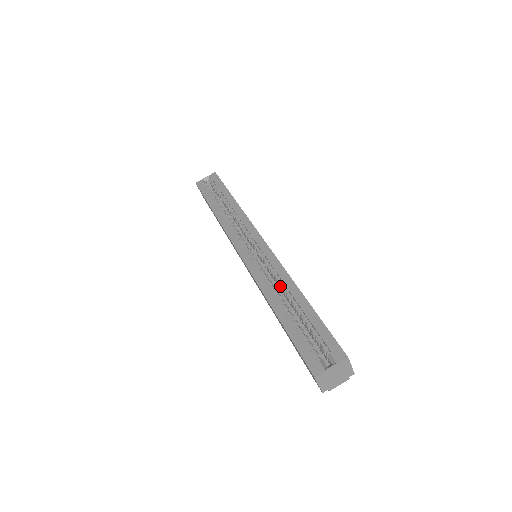
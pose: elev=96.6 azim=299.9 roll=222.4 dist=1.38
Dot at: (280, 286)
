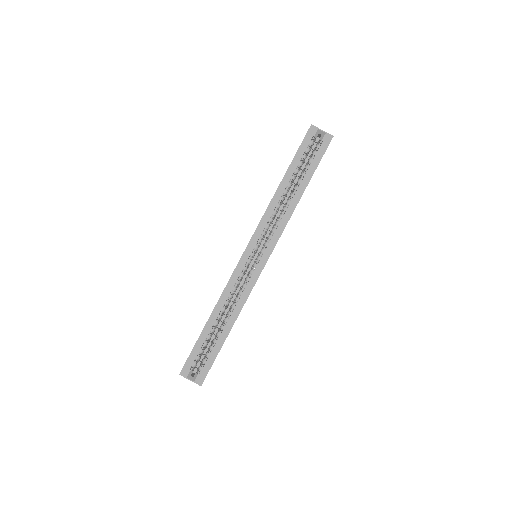
Dot at: (232, 306)
